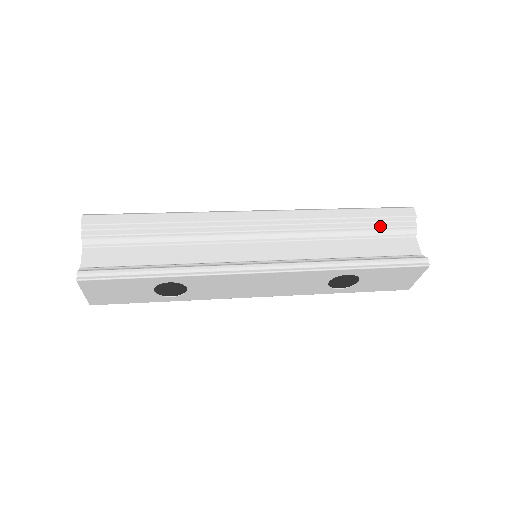
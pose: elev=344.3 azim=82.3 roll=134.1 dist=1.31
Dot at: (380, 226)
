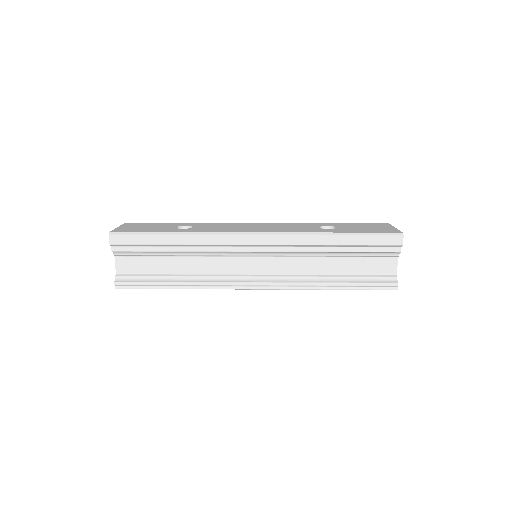
Dot at: (366, 251)
